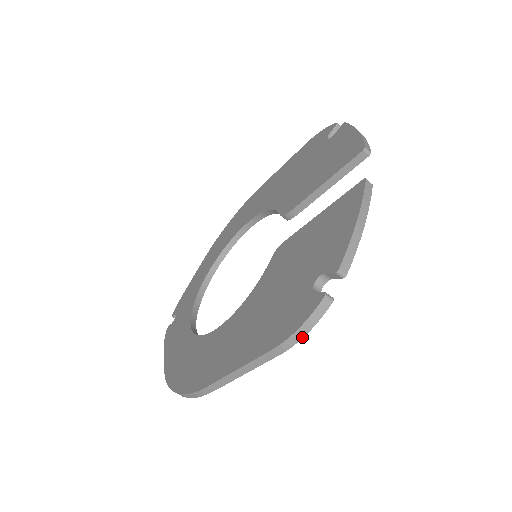
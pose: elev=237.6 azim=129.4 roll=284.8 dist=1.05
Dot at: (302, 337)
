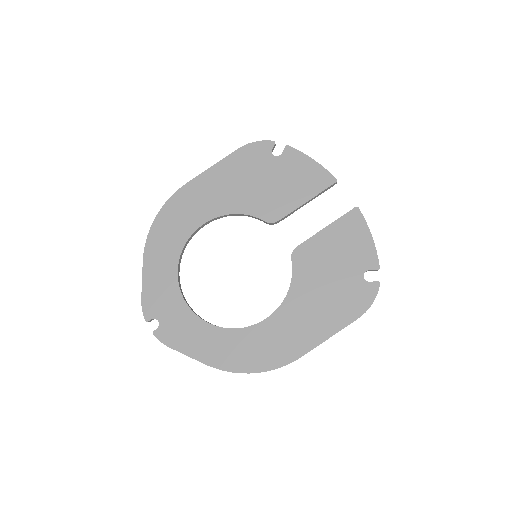
Dot at: occluded
